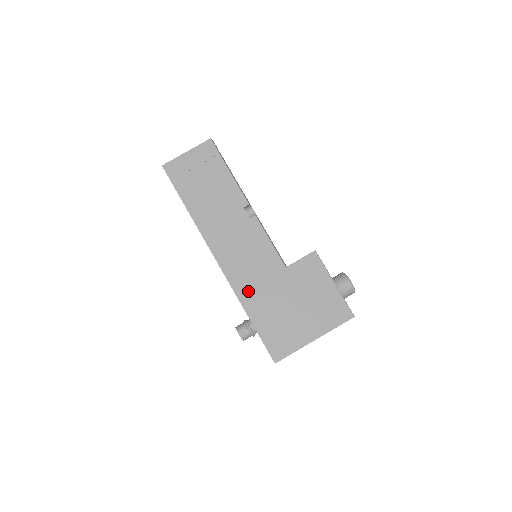
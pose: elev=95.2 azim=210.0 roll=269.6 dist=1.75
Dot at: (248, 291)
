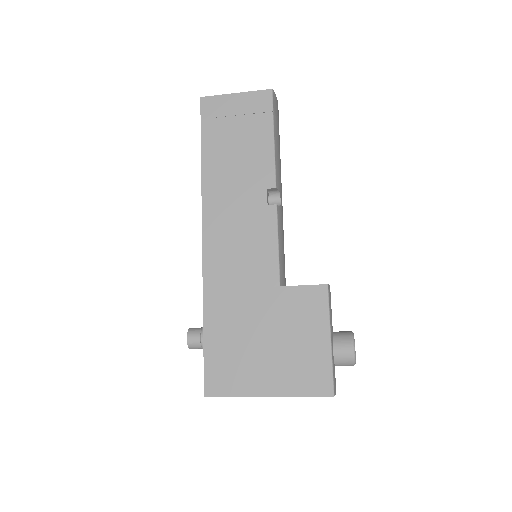
Dot at: (219, 291)
